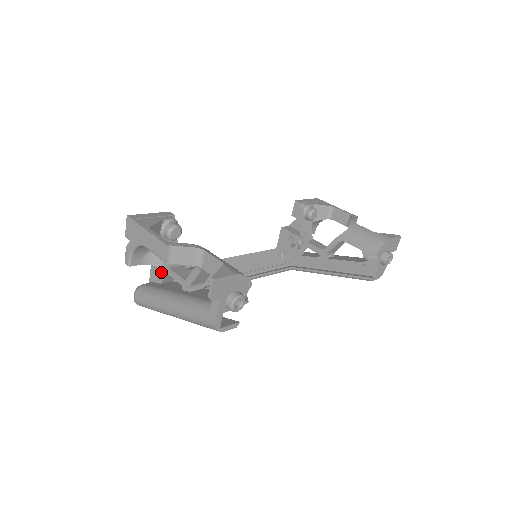
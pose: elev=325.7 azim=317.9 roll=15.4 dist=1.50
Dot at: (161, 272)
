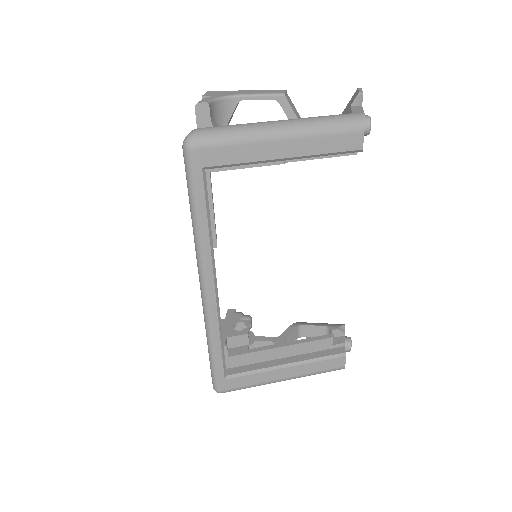
Dot at: occluded
